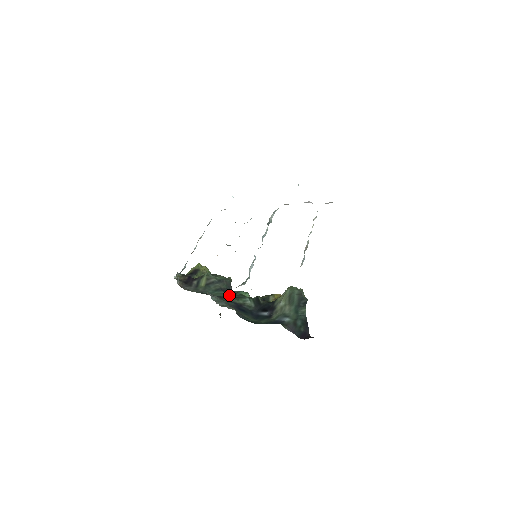
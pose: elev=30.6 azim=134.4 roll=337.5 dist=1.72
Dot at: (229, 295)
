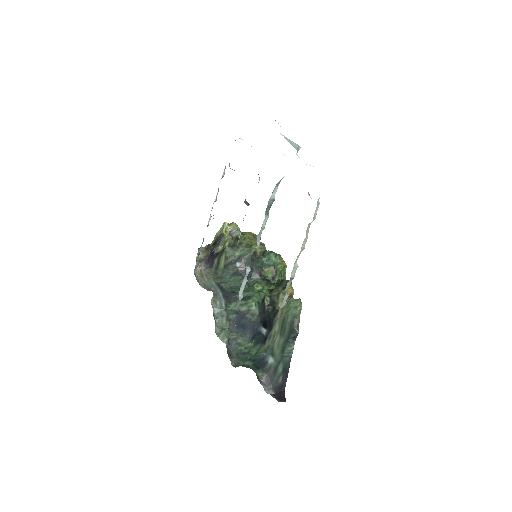
Dot at: occluded
